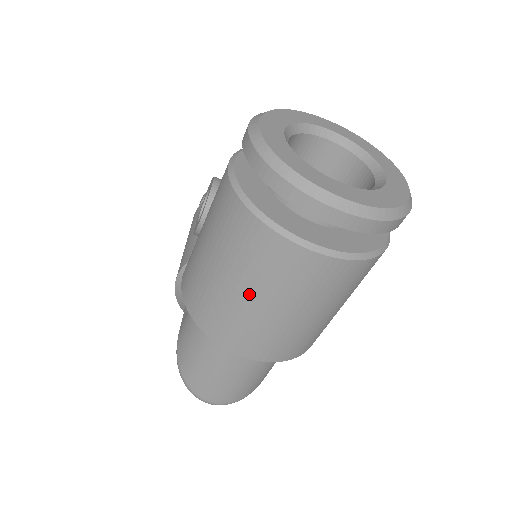
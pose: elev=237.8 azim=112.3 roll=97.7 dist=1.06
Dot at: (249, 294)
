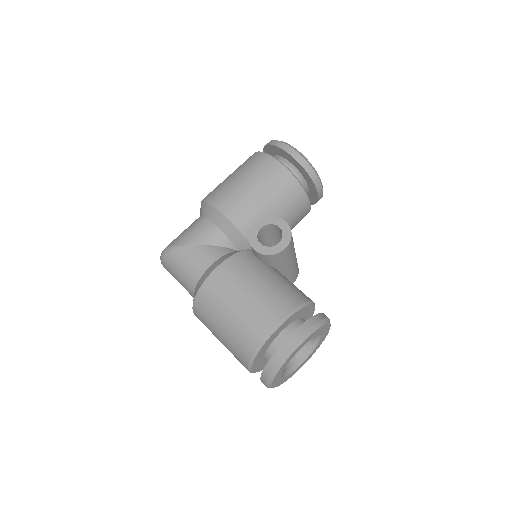
Dot at: (221, 337)
